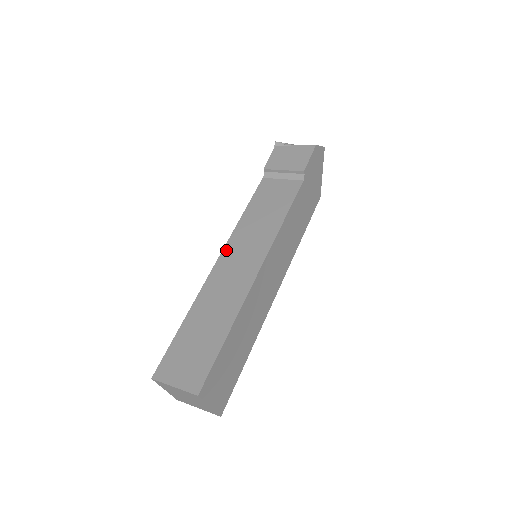
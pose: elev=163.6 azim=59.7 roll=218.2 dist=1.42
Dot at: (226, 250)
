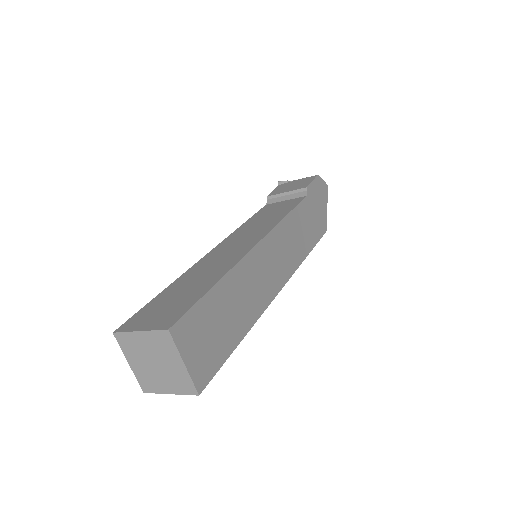
Dot at: (222, 243)
